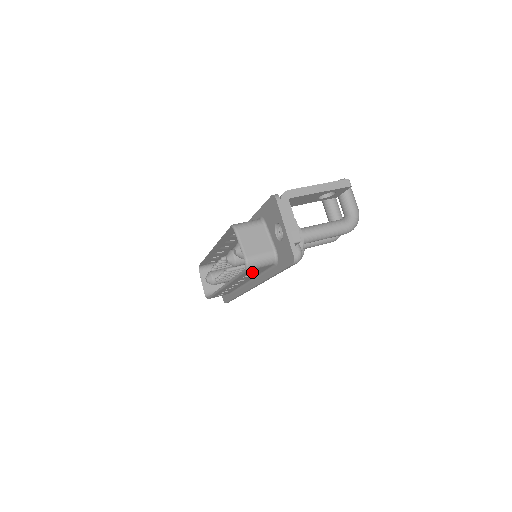
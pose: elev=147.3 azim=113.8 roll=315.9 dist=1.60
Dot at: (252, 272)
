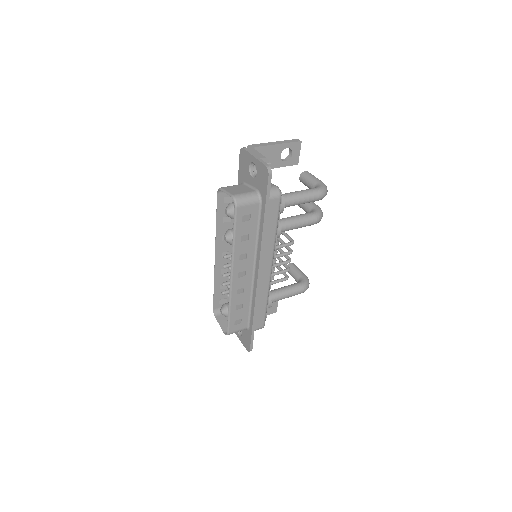
Dot at: (245, 222)
